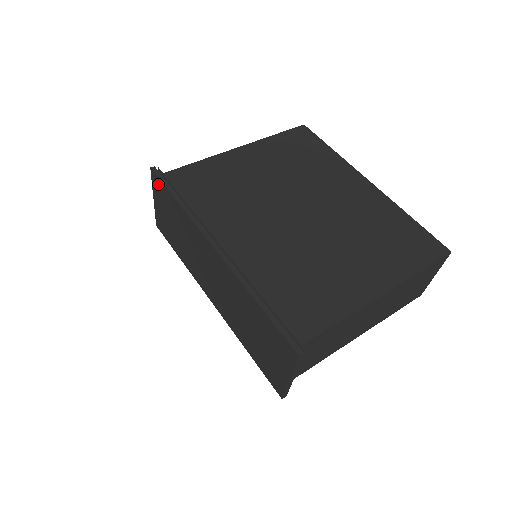
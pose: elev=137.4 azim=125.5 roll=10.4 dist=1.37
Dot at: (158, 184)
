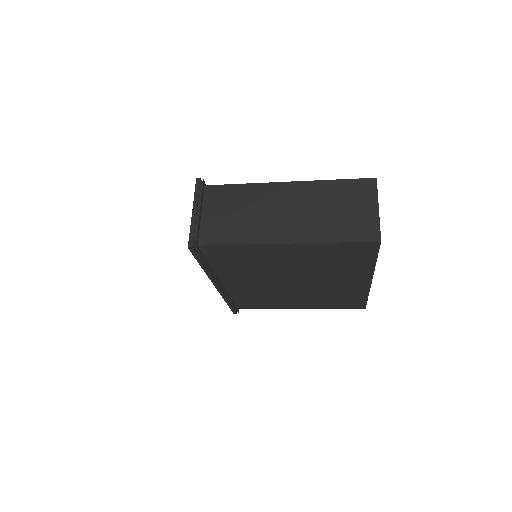
Dot at: occluded
